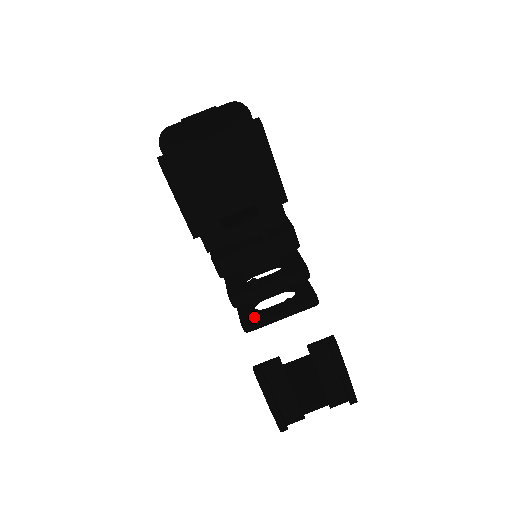
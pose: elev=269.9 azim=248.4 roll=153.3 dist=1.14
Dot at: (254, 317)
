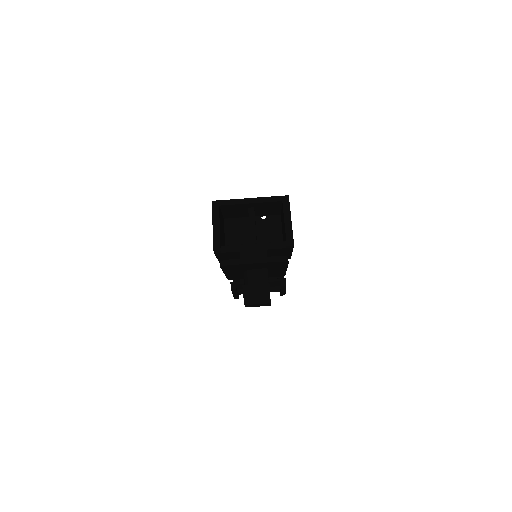
Dot at: occluded
